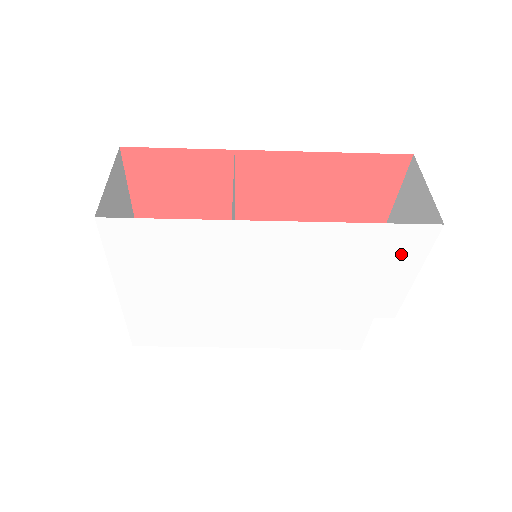
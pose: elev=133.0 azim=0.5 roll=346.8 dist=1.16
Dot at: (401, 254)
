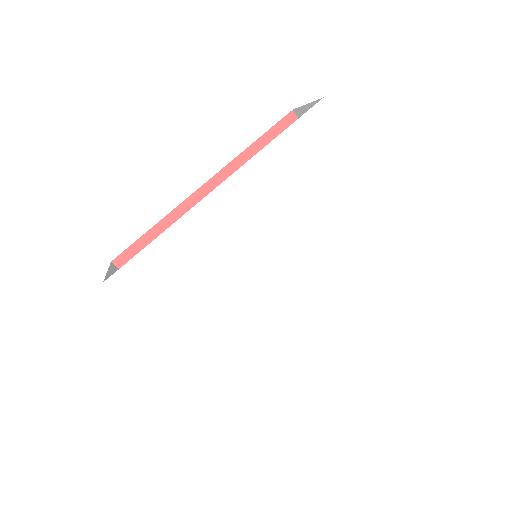
Dot at: (325, 143)
